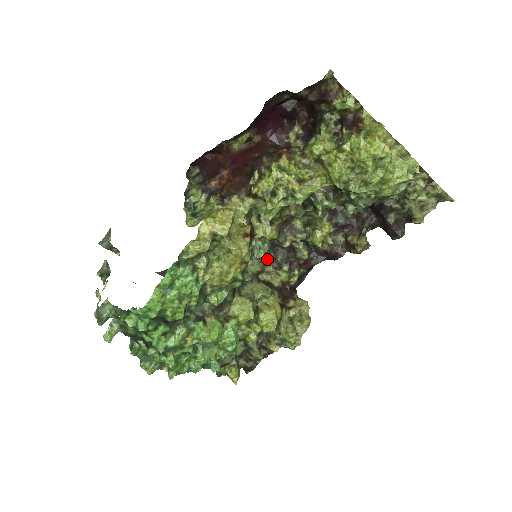
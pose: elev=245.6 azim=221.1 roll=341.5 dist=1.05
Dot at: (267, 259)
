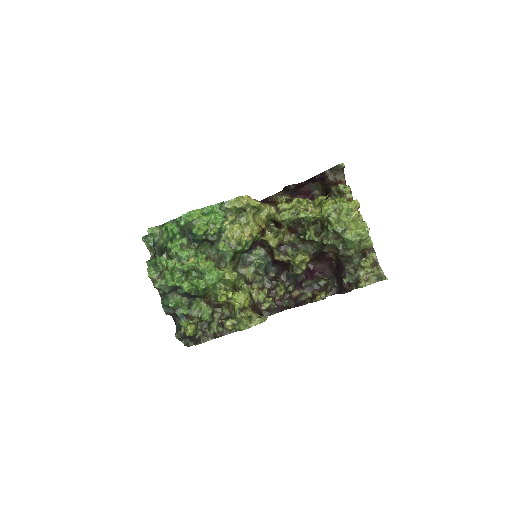
Dot at: (258, 277)
